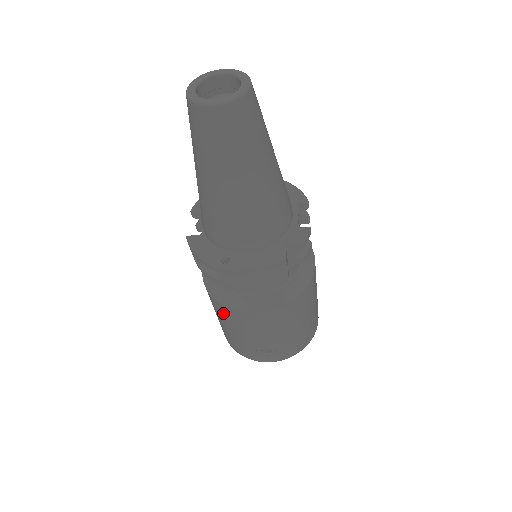
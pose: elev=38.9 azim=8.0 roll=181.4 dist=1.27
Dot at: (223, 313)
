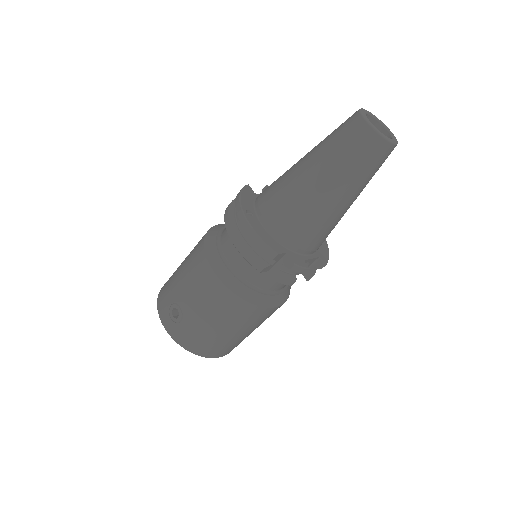
Dot at: (195, 252)
